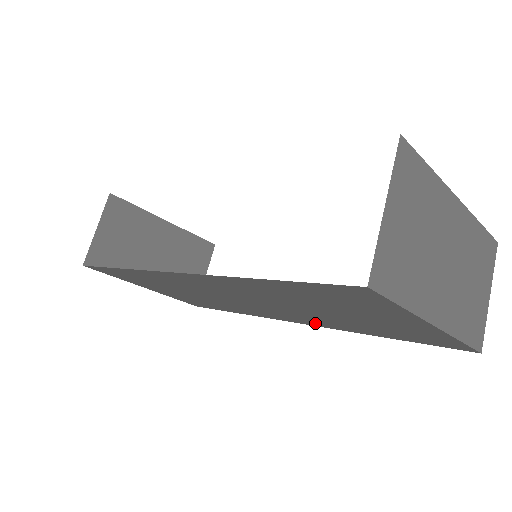
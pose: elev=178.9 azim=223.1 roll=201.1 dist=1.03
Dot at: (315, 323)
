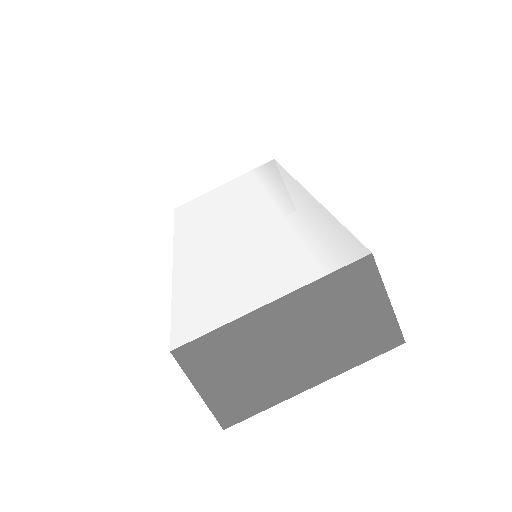
Dot at: occluded
